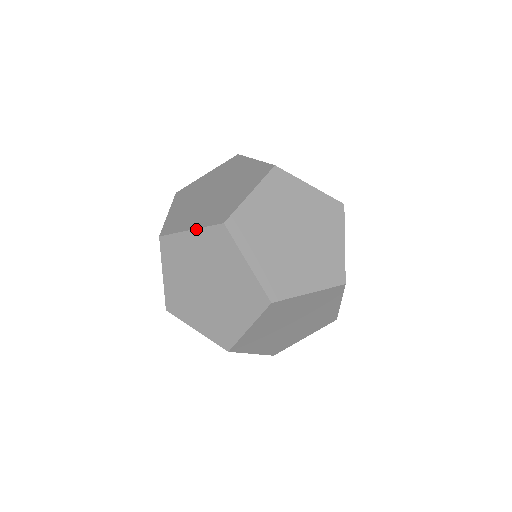
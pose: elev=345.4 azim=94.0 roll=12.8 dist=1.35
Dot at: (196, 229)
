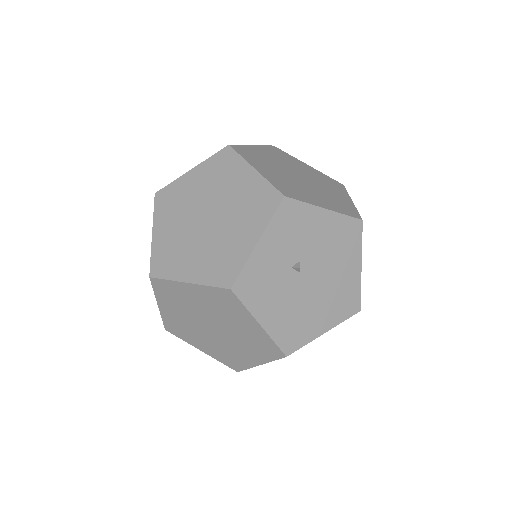
Dot at: occluded
